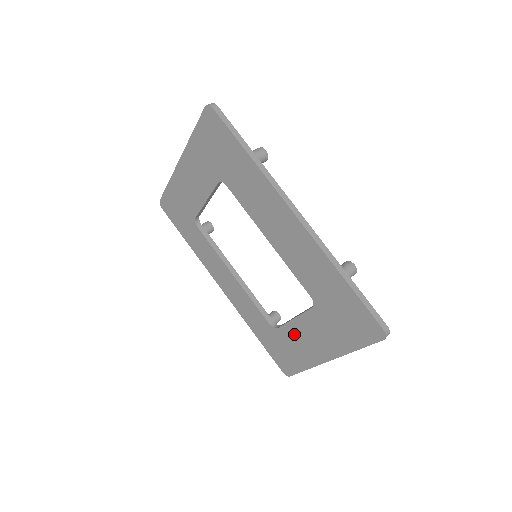
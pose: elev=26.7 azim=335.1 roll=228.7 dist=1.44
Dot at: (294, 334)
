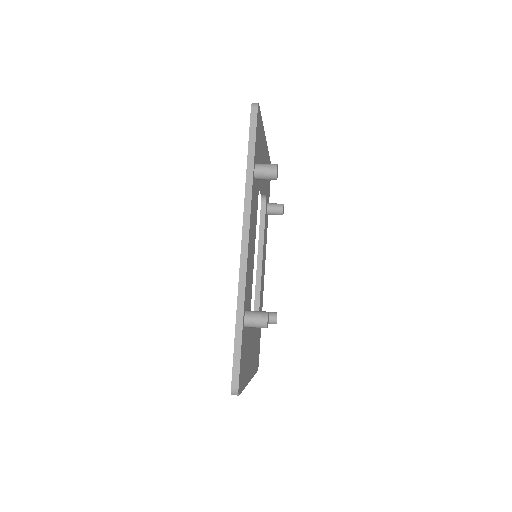
Dot at: occluded
